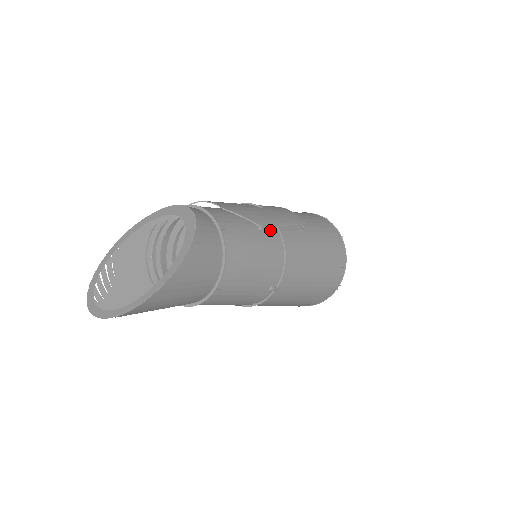
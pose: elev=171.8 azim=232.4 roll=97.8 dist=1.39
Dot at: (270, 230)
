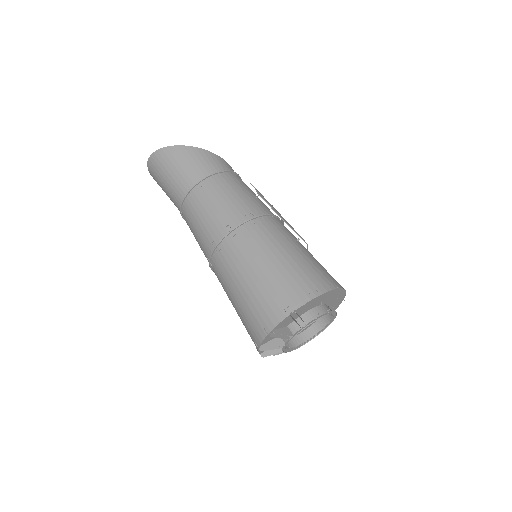
Dot at: (266, 208)
